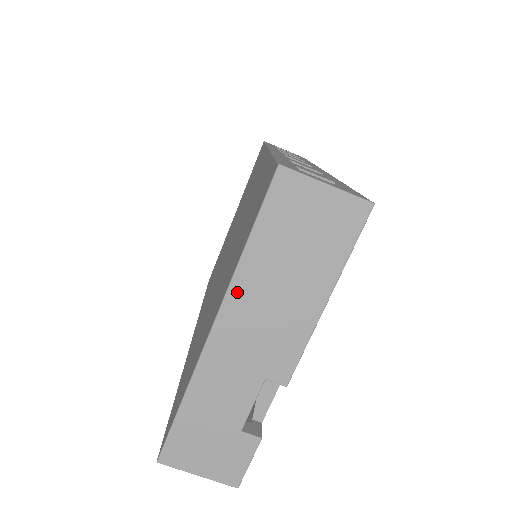
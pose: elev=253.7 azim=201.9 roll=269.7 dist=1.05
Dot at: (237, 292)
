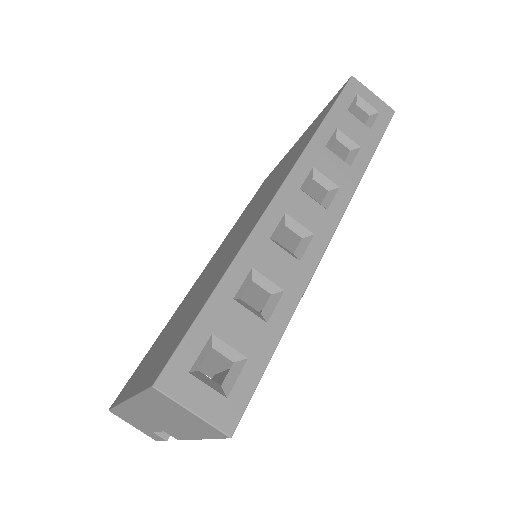
Dot at: (137, 403)
